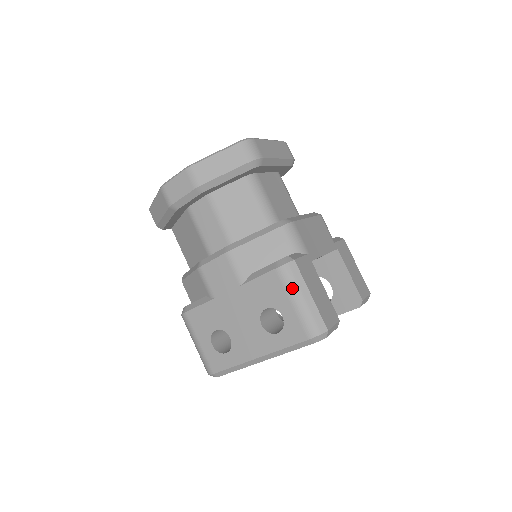
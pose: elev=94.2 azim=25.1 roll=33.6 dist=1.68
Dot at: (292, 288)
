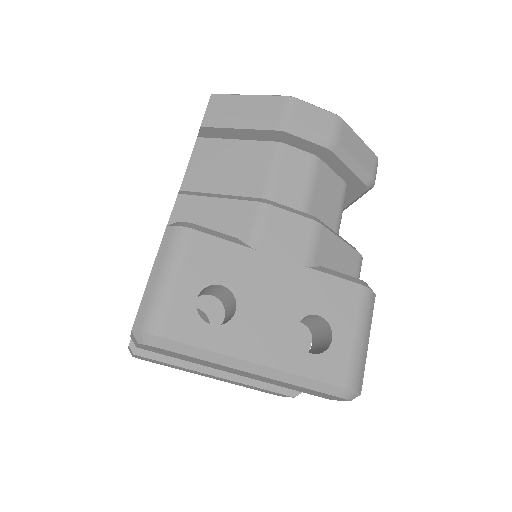
Dot at: (364, 319)
